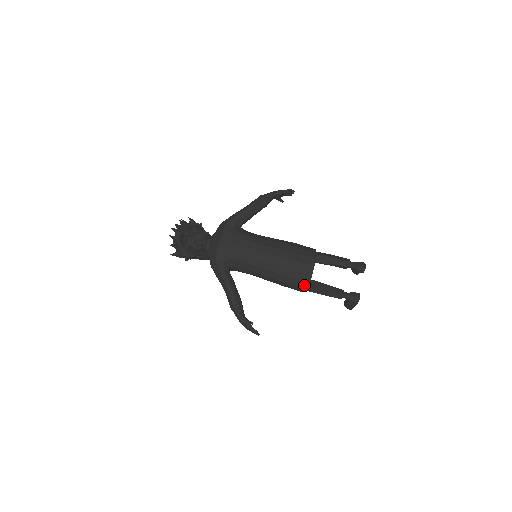
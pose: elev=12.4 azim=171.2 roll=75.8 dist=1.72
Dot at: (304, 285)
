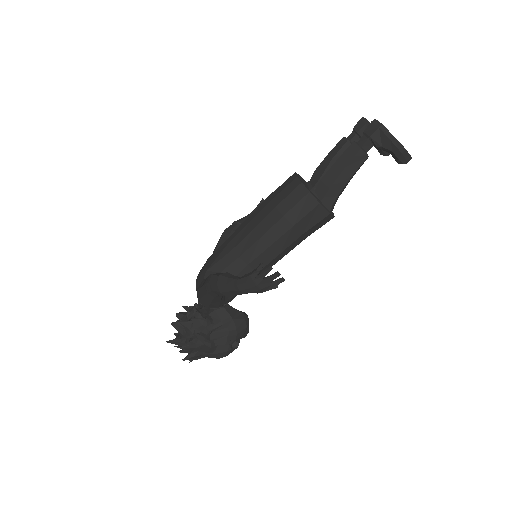
Dot at: (301, 193)
